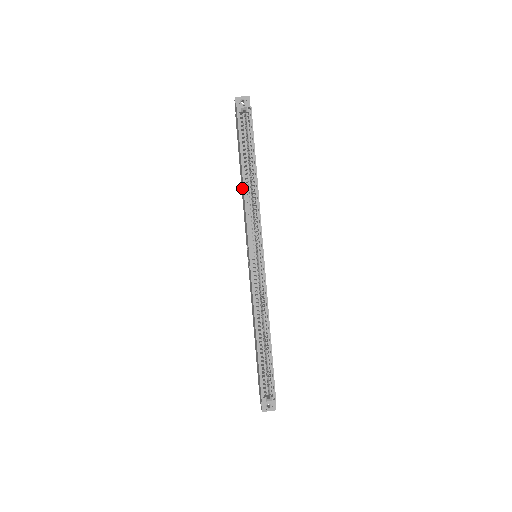
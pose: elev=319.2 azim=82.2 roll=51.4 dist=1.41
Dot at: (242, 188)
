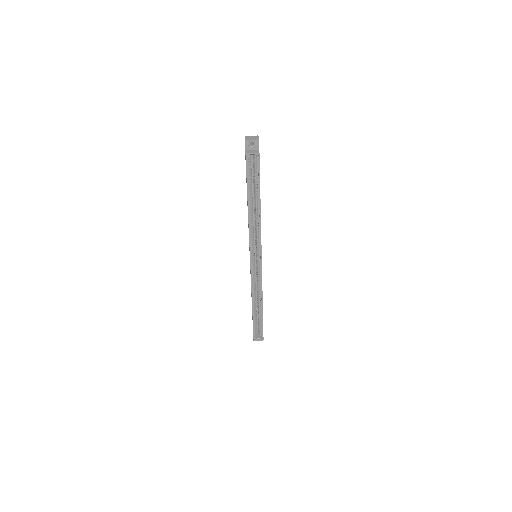
Dot at: occluded
